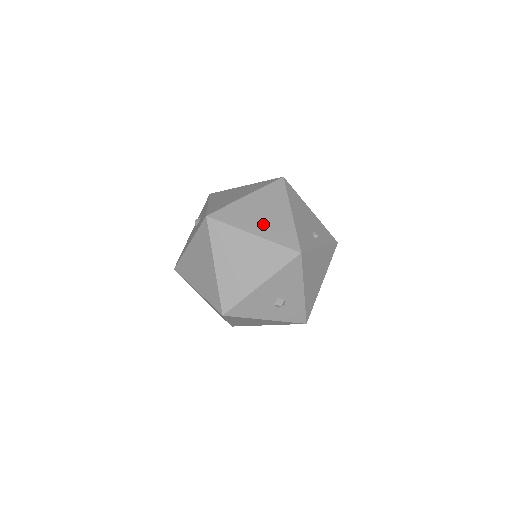
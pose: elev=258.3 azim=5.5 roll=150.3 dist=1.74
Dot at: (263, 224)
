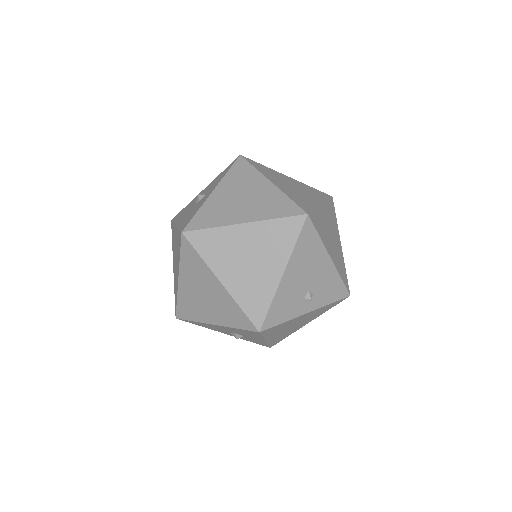
Dot at: (239, 274)
